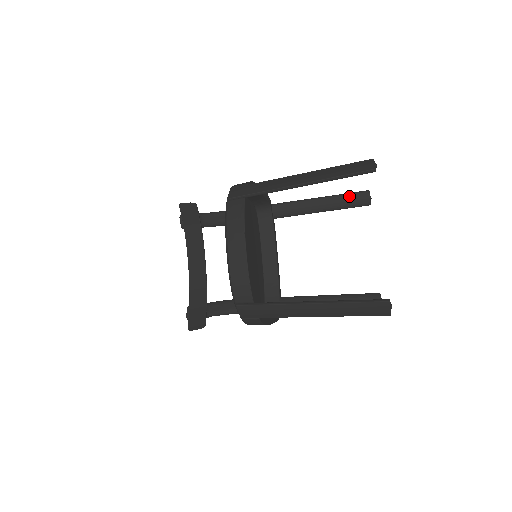
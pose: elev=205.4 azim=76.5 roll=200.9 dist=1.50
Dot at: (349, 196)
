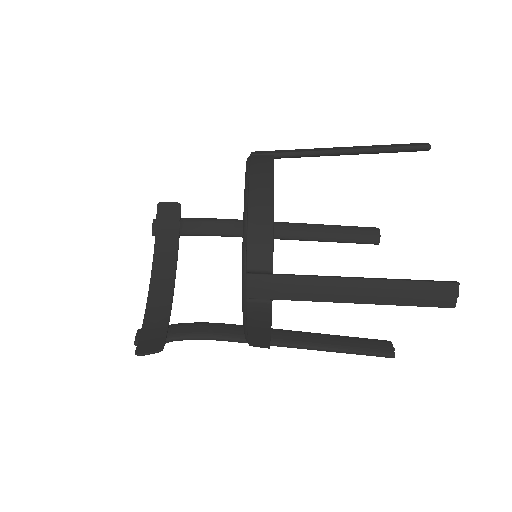
Dot at: (358, 229)
